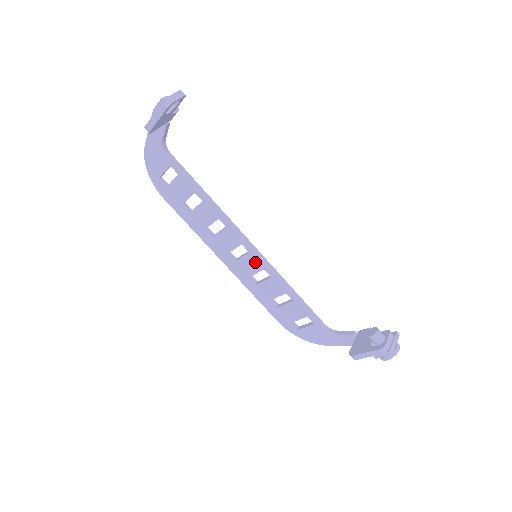
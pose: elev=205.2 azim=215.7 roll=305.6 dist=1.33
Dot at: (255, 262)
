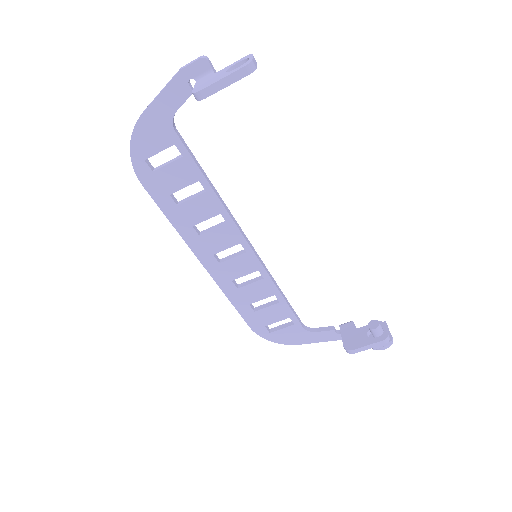
Dot at: (249, 263)
